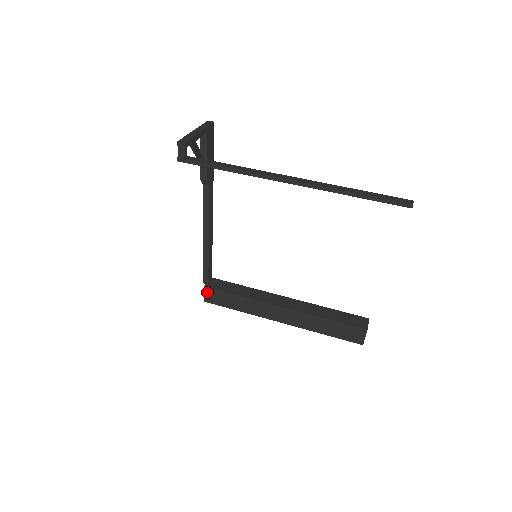
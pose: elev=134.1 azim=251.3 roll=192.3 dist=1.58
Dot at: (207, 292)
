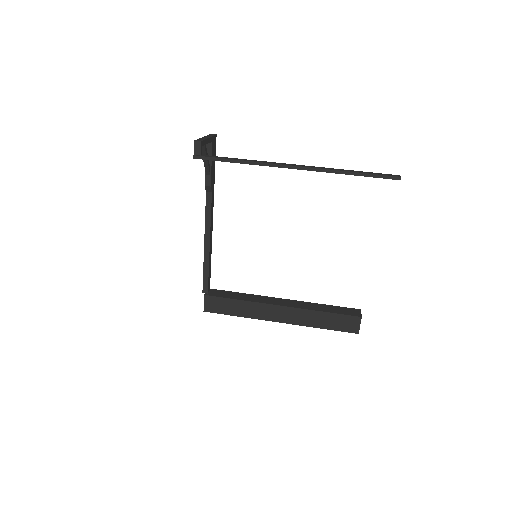
Dot at: (207, 301)
